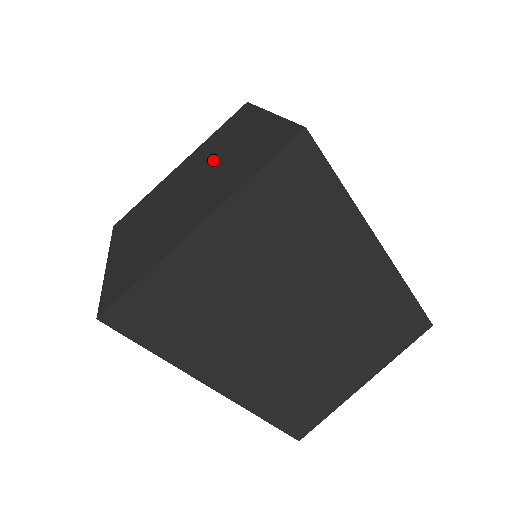
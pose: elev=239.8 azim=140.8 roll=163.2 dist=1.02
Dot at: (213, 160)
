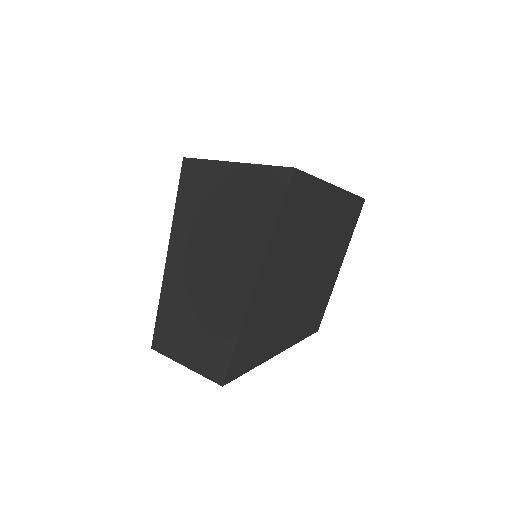
Dot at: (222, 276)
